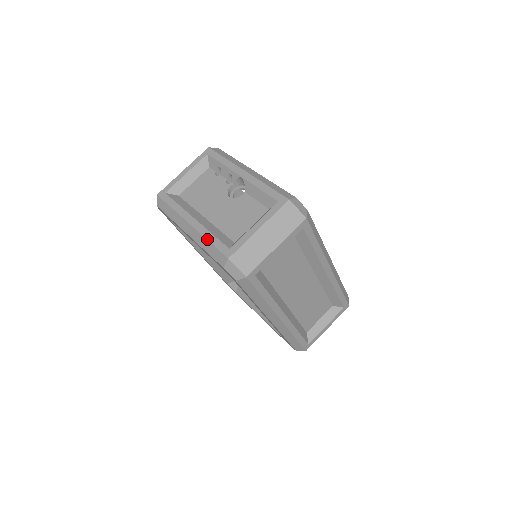
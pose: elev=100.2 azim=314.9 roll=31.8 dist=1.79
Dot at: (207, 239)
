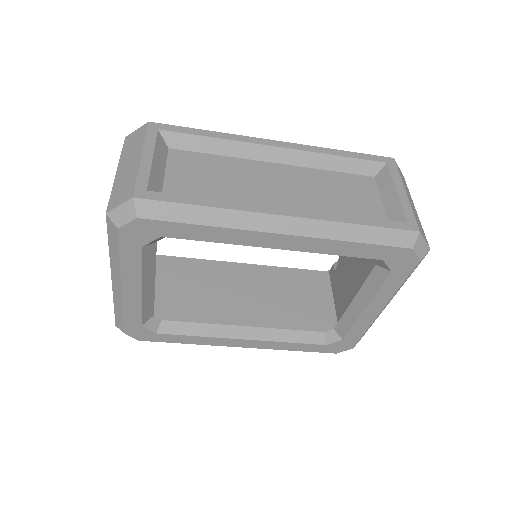
Dot at: occluded
